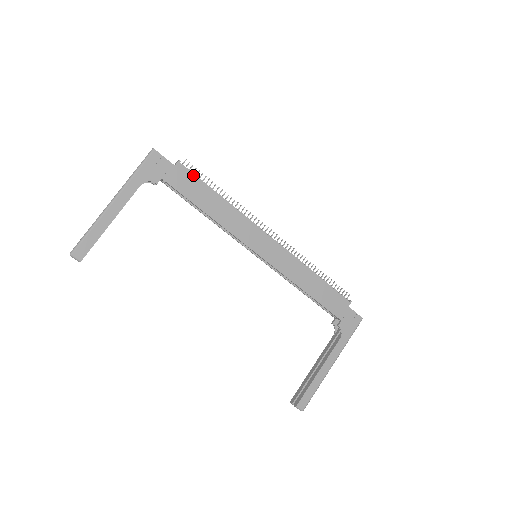
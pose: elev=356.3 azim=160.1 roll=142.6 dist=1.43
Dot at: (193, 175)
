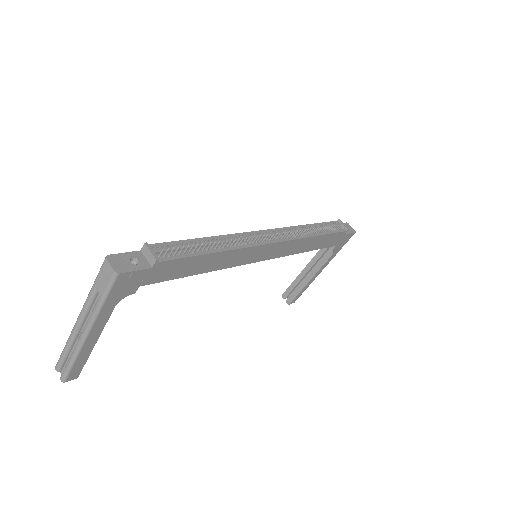
Dot at: (178, 259)
